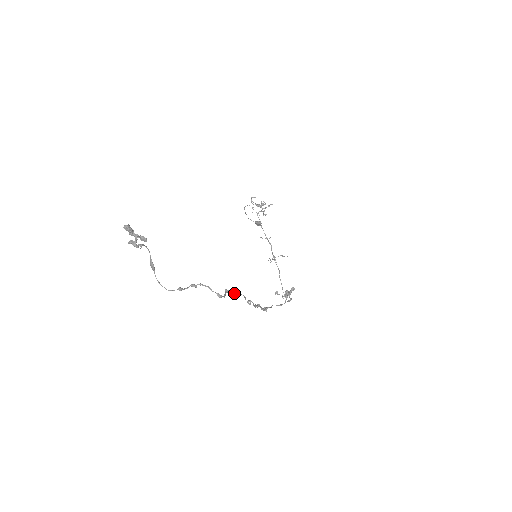
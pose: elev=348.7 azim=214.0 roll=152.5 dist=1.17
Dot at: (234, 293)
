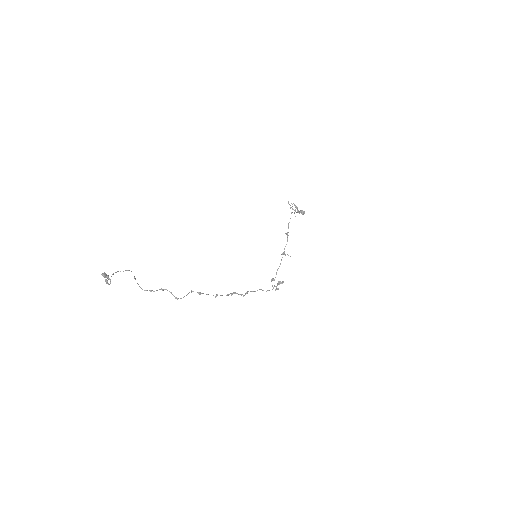
Dot at: (198, 293)
